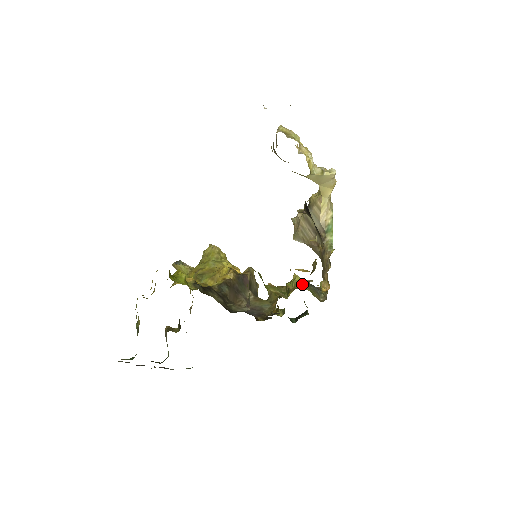
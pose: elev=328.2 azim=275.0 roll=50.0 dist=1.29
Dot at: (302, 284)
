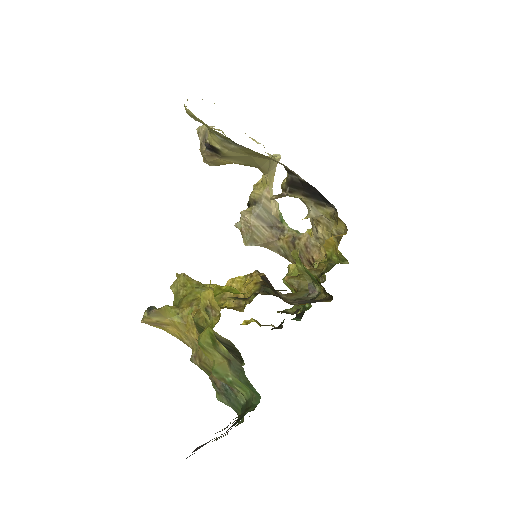
Dot at: occluded
